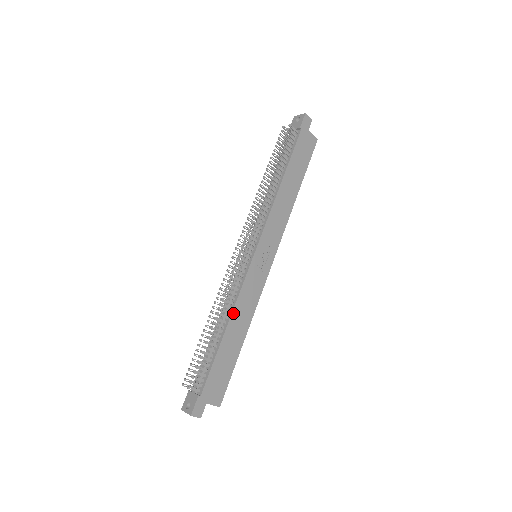
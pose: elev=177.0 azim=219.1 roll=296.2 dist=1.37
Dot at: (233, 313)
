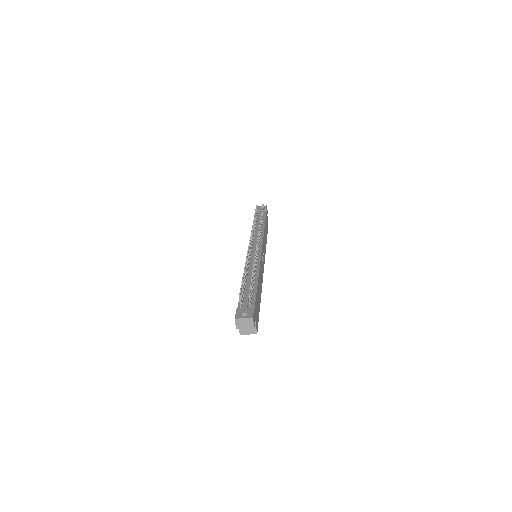
Dot at: (259, 273)
